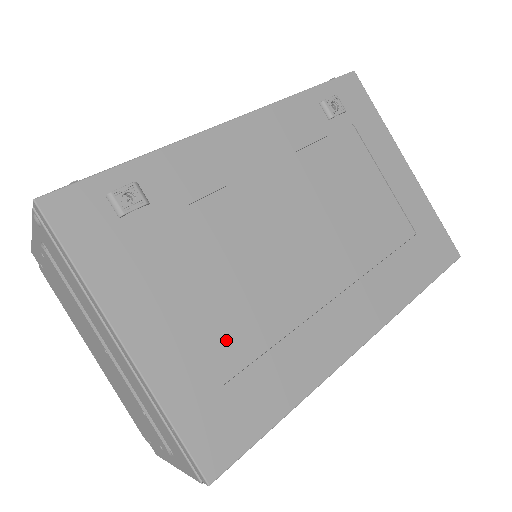
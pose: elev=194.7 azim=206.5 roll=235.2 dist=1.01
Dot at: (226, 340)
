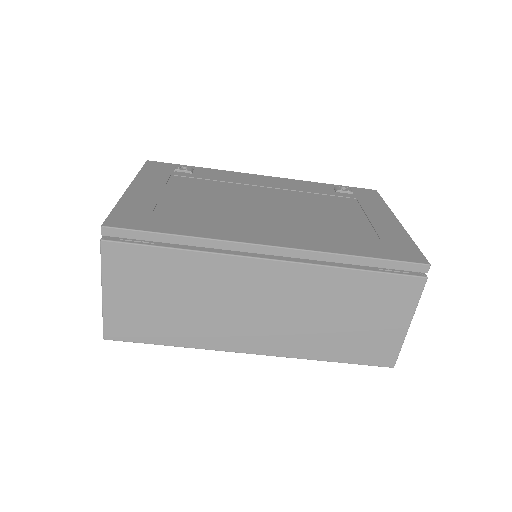
Dot at: (178, 206)
